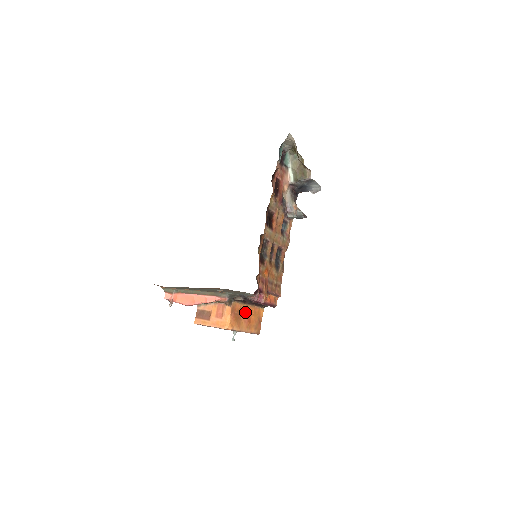
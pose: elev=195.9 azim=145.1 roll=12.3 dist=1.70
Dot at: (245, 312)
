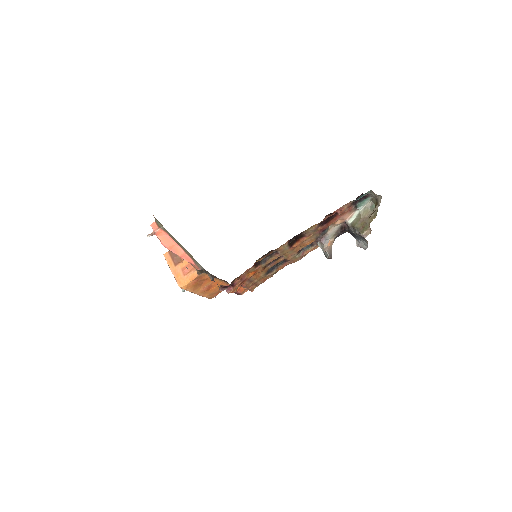
Dot at: (210, 282)
